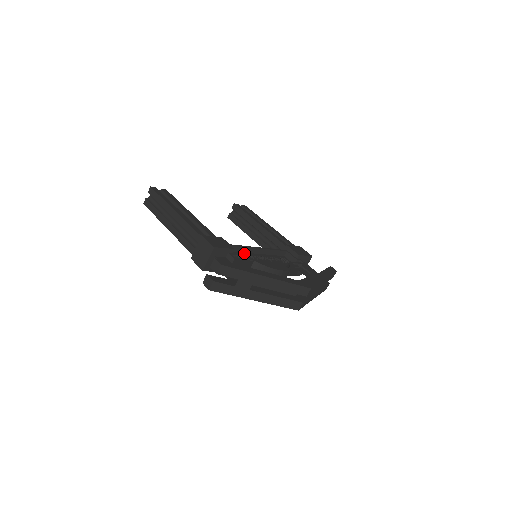
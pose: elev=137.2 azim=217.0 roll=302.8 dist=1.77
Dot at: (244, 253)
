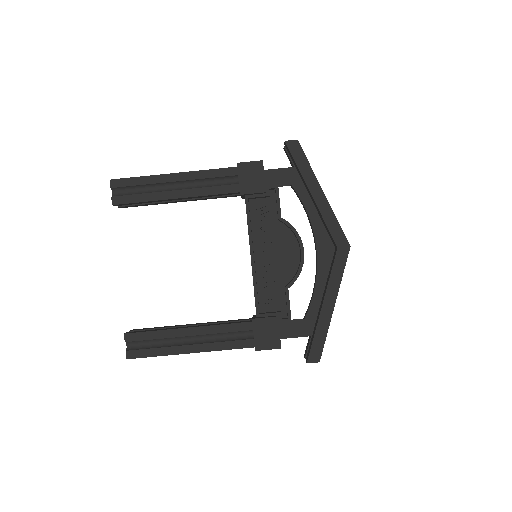
Dot at: (258, 279)
